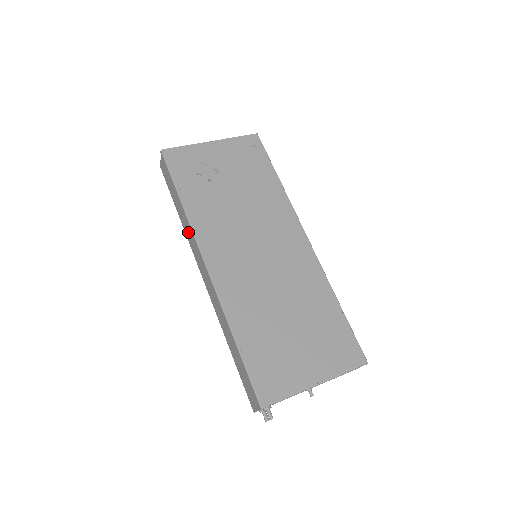
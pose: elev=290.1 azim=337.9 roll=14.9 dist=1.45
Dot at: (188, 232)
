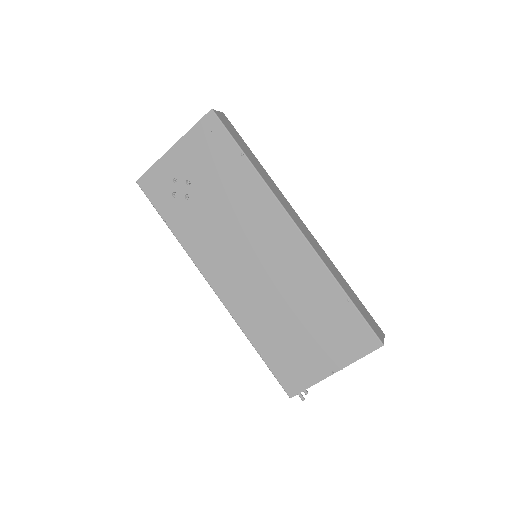
Dot at: occluded
